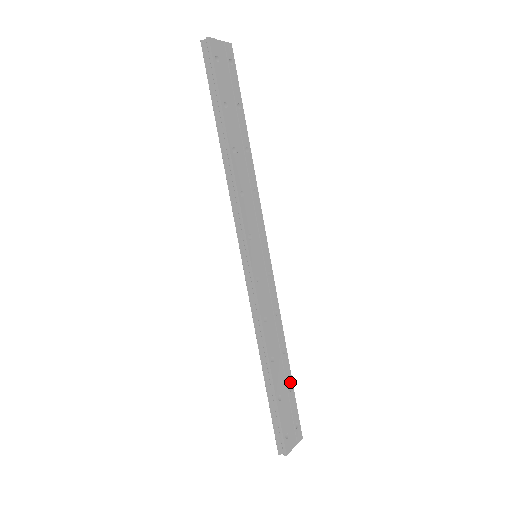
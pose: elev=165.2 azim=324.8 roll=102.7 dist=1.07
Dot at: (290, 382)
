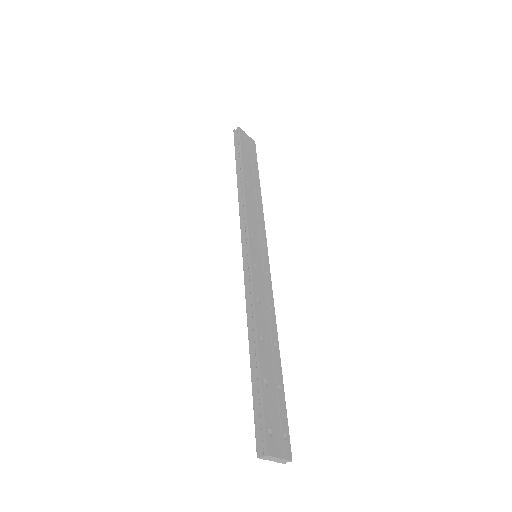
Dot at: (280, 381)
